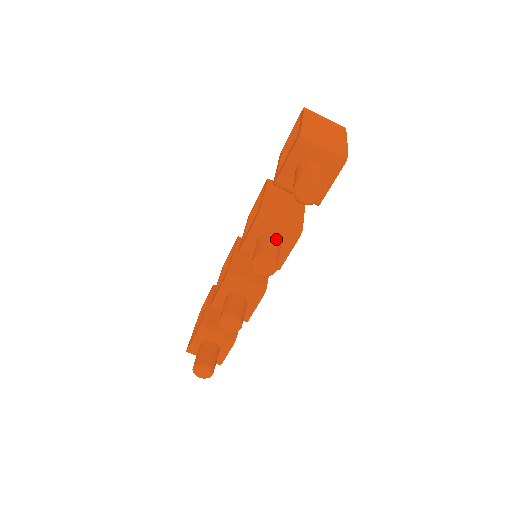
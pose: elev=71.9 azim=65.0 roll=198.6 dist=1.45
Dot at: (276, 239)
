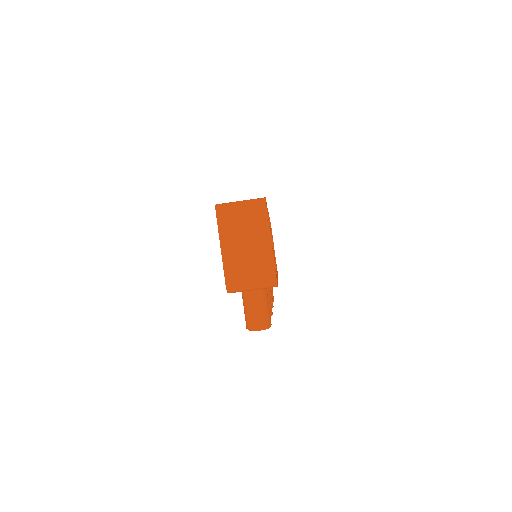
Dot at: occluded
